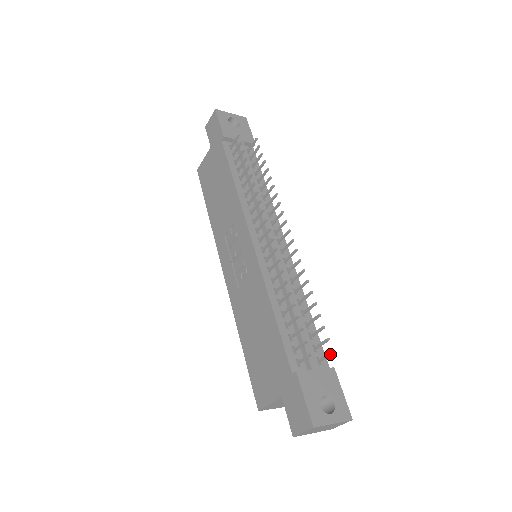
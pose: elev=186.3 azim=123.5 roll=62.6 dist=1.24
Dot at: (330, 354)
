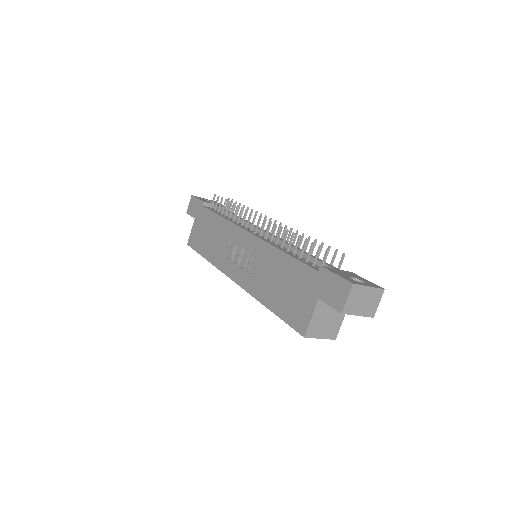
Dot at: (343, 256)
